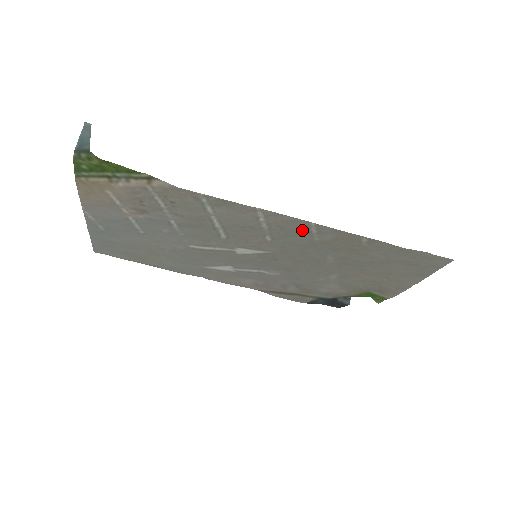
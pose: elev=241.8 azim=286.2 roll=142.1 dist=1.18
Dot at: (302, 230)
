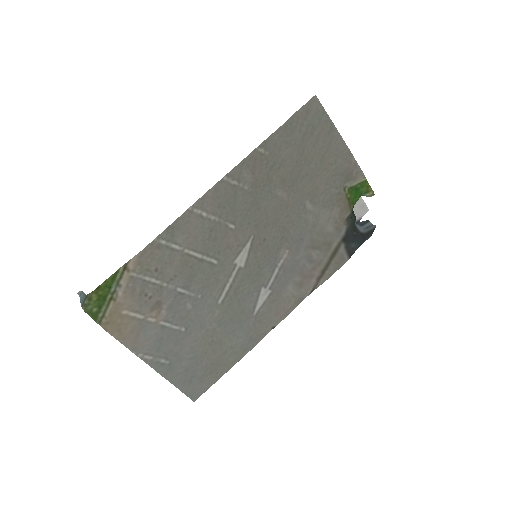
Dot at: (230, 192)
